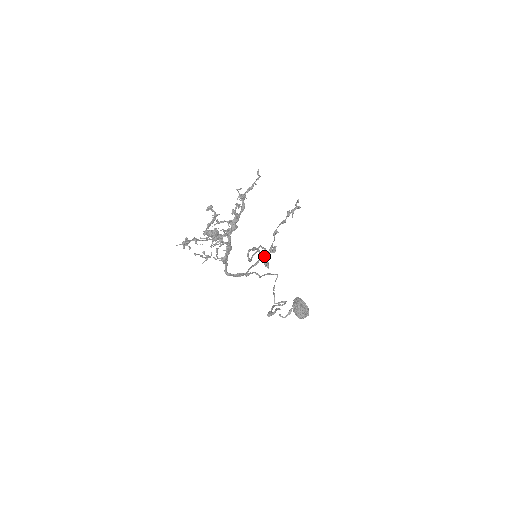
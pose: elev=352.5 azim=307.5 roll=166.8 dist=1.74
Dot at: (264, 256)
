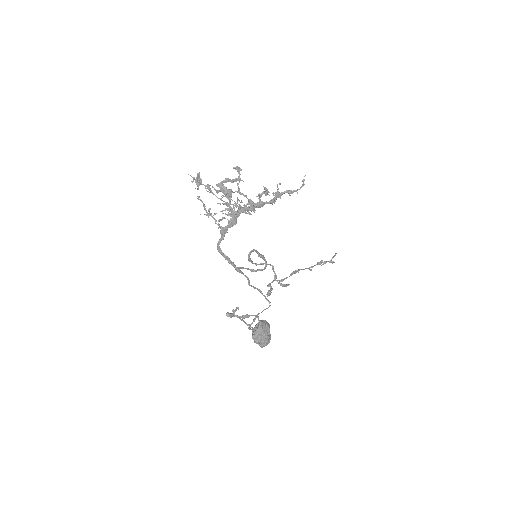
Dot at: (271, 282)
